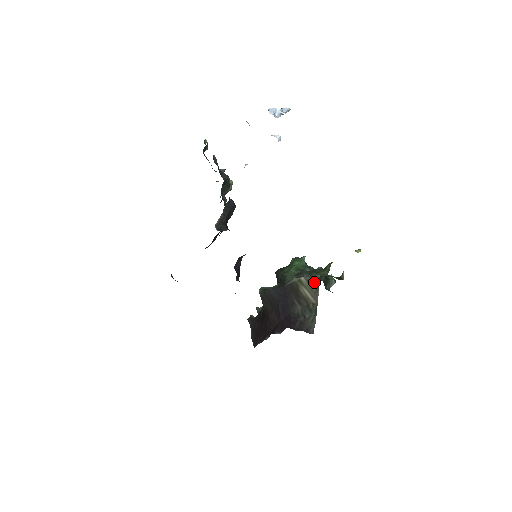
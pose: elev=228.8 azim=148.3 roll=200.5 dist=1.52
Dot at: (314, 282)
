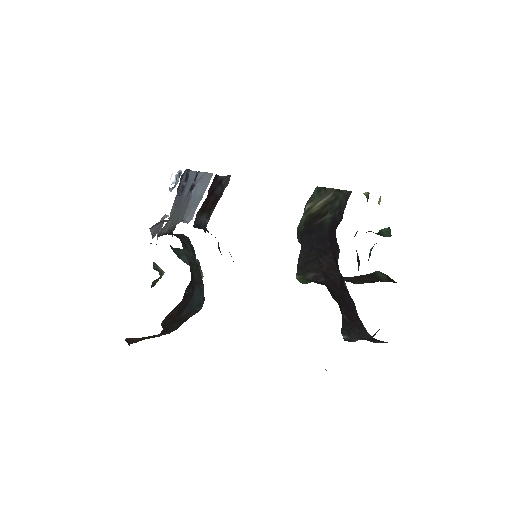
Dot at: (317, 193)
